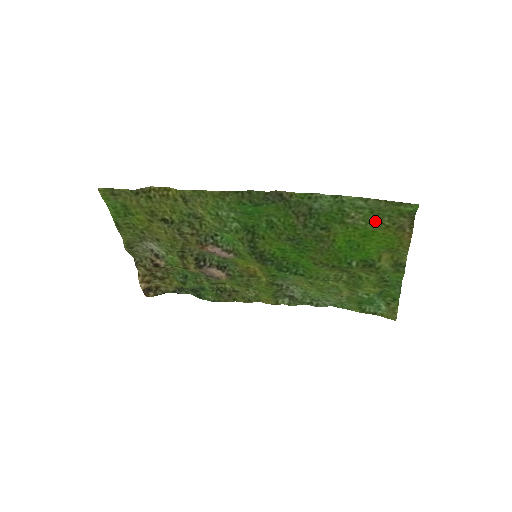
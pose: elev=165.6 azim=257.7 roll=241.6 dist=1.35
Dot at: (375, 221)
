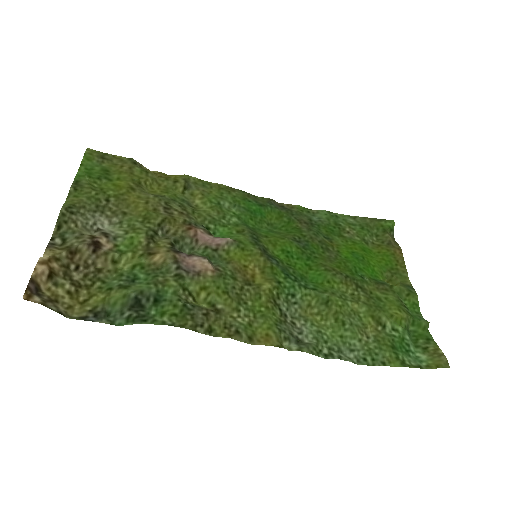
Dot at: (367, 239)
